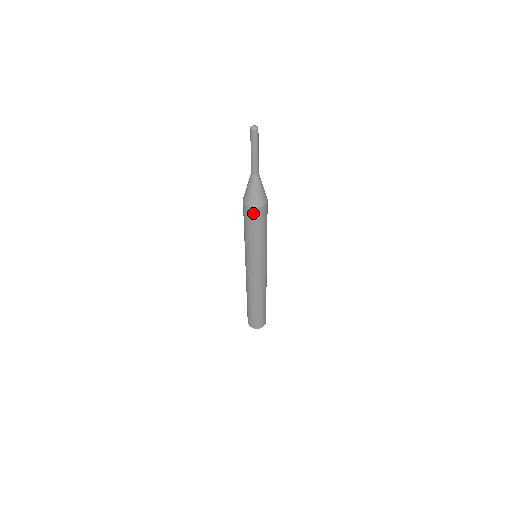
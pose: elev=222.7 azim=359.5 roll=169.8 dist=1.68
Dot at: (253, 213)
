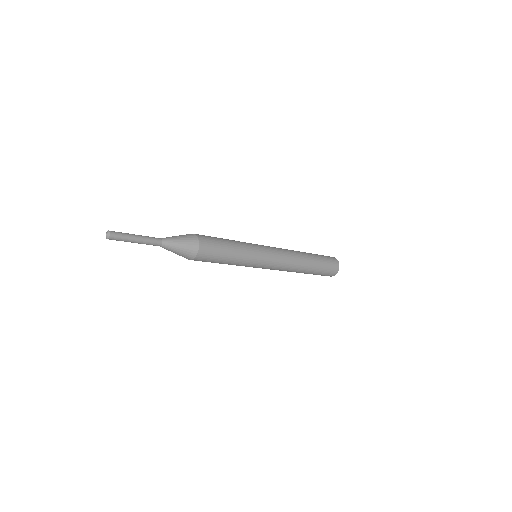
Dot at: occluded
